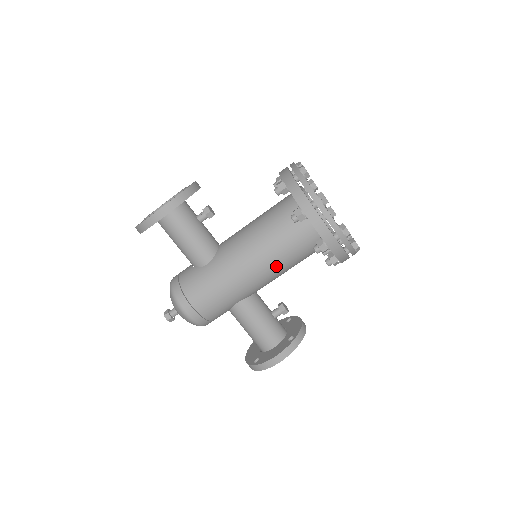
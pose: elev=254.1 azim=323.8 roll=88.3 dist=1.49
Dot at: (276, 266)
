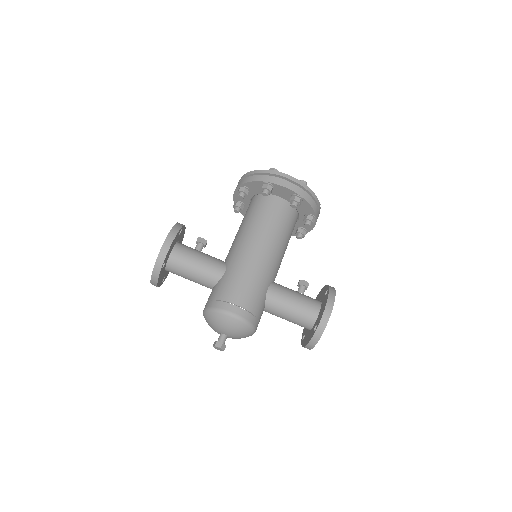
Dot at: (276, 240)
